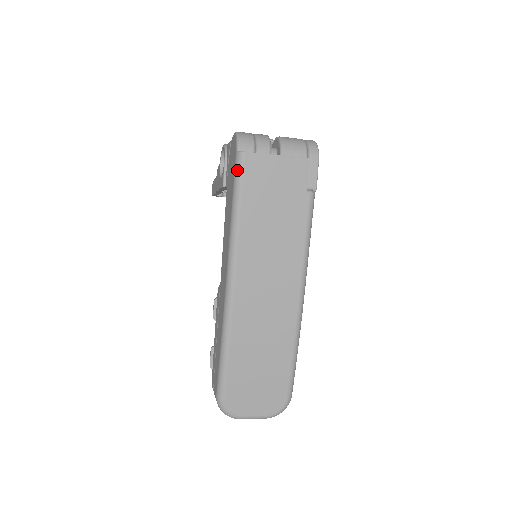
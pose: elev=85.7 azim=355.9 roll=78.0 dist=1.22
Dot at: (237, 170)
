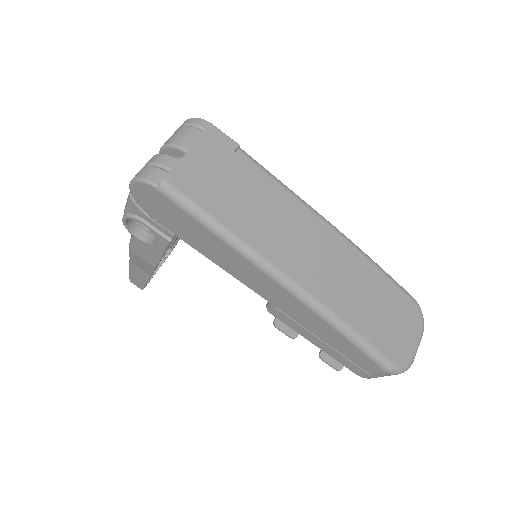
Dot at: (177, 200)
